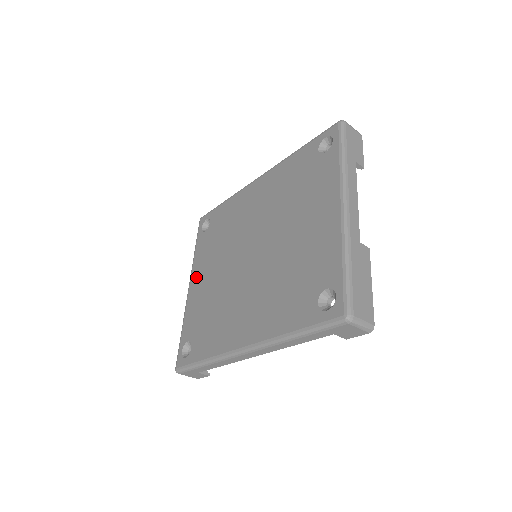
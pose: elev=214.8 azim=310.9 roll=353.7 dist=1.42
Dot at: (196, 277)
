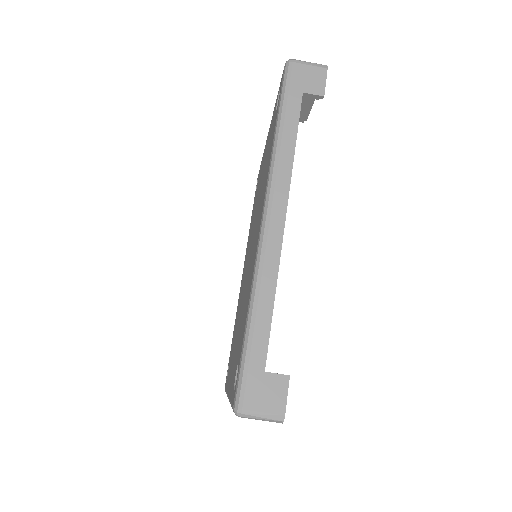
Dot at: occluded
